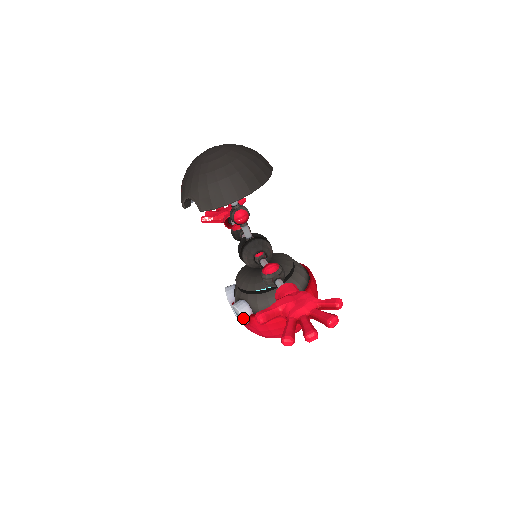
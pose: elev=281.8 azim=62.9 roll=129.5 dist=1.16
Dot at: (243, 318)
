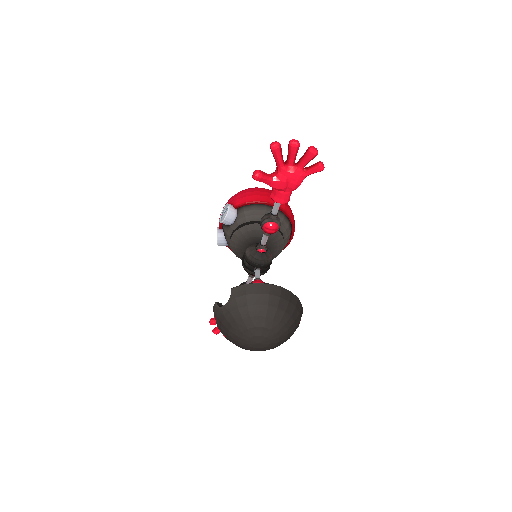
Dot at: occluded
